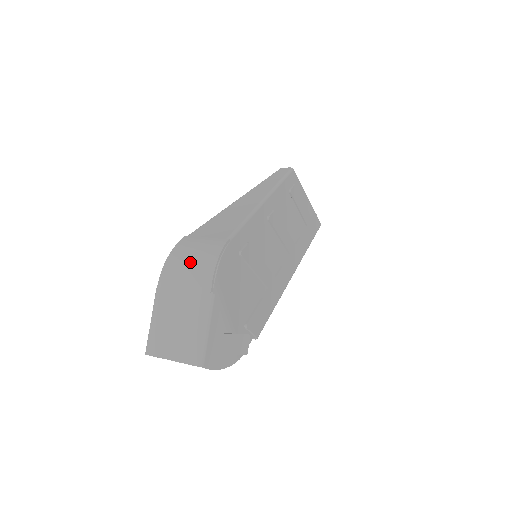
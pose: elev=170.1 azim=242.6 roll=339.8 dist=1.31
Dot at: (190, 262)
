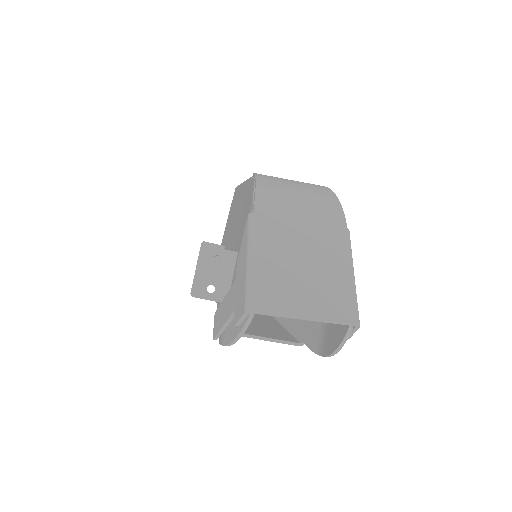
Dot at: (298, 191)
